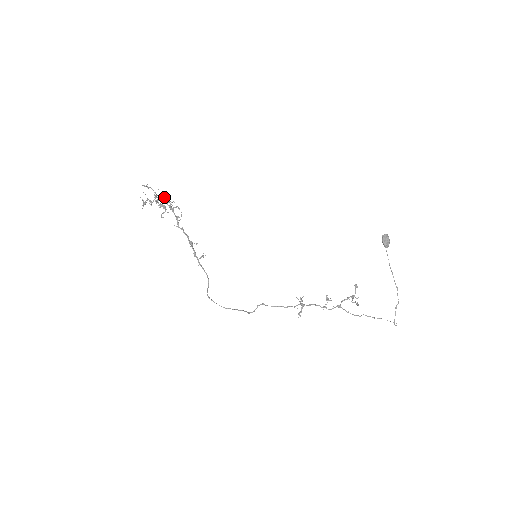
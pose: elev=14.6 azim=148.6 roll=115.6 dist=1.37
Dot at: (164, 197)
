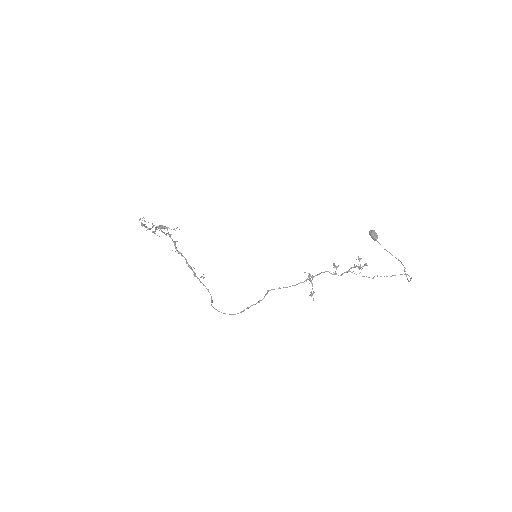
Dot at: occluded
